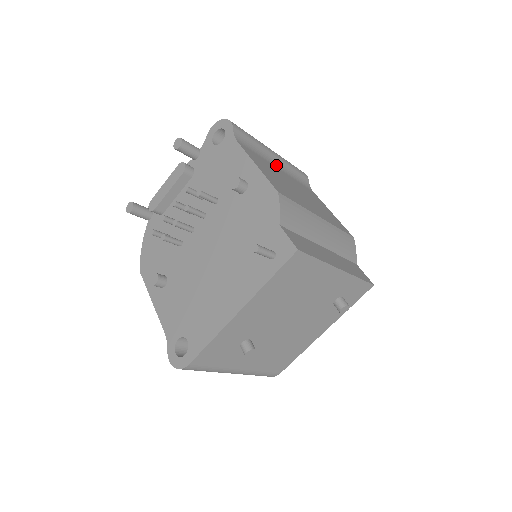
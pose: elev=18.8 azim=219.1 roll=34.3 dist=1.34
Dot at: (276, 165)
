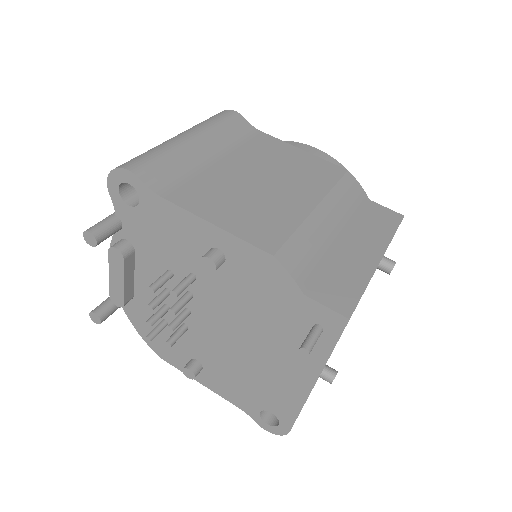
Dot at: (210, 156)
